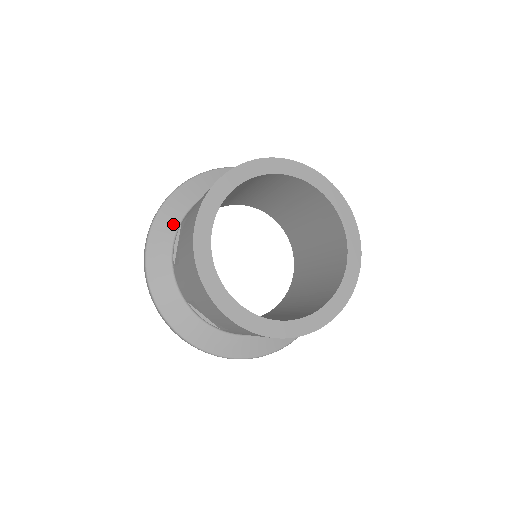
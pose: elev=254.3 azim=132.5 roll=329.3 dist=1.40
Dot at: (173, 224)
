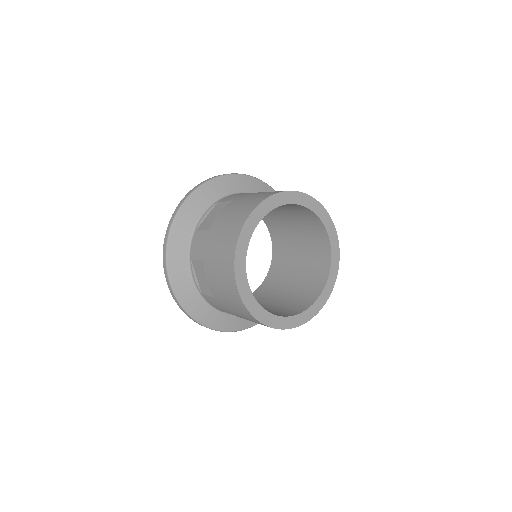
Dot at: (211, 198)
